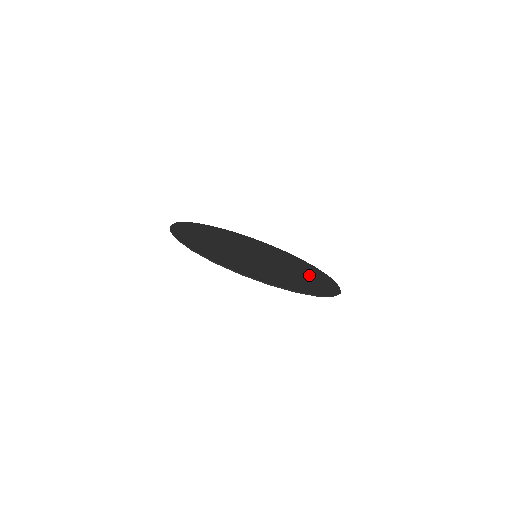
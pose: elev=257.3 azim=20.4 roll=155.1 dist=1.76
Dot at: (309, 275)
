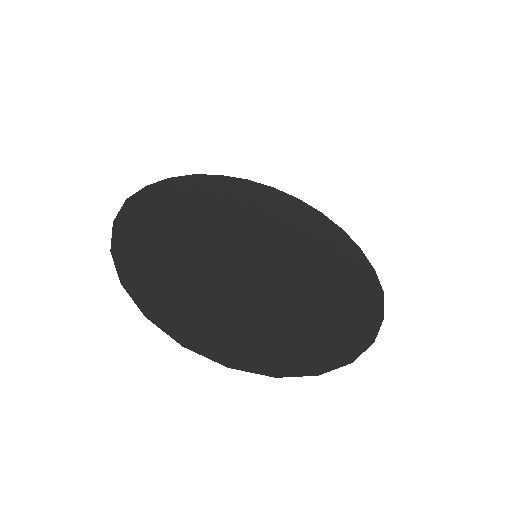
Dot at: (332, 262)
